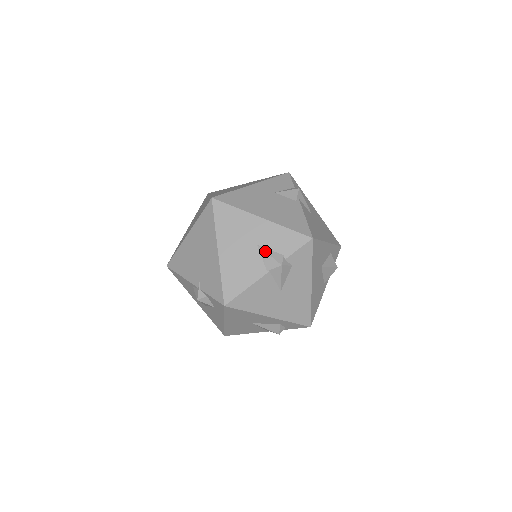
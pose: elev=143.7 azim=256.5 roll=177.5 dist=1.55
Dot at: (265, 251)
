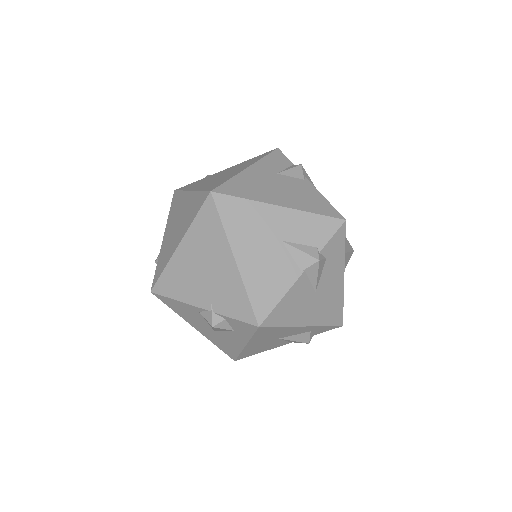
Dot at: (294, 247)
